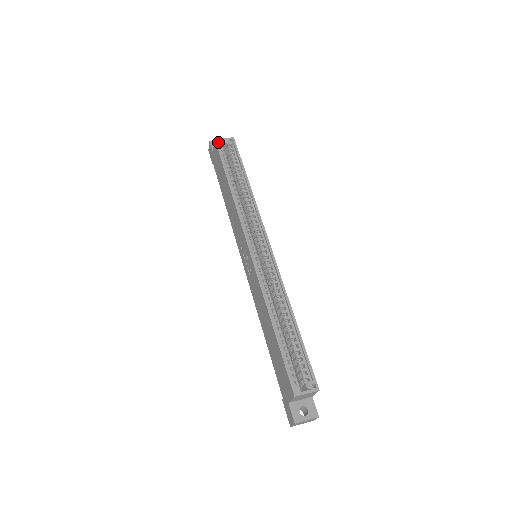
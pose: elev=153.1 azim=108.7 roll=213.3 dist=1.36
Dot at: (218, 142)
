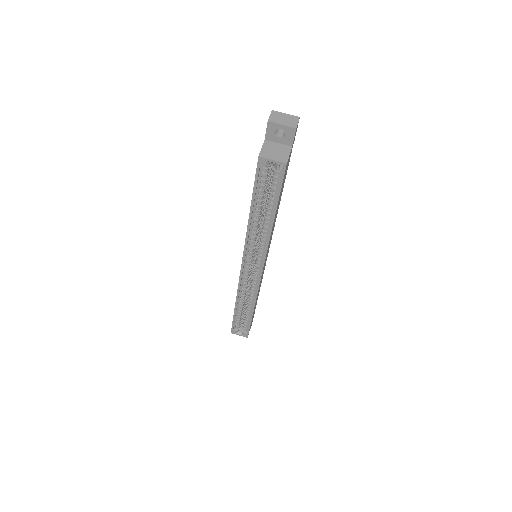
Dot at: (261, 163)
